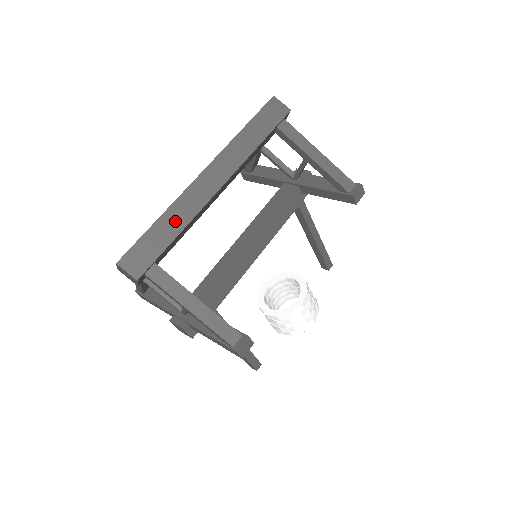
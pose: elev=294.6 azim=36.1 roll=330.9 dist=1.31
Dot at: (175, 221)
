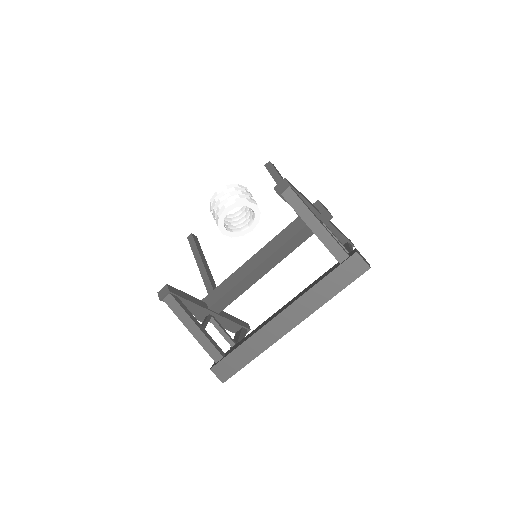
Dot at: occluded
